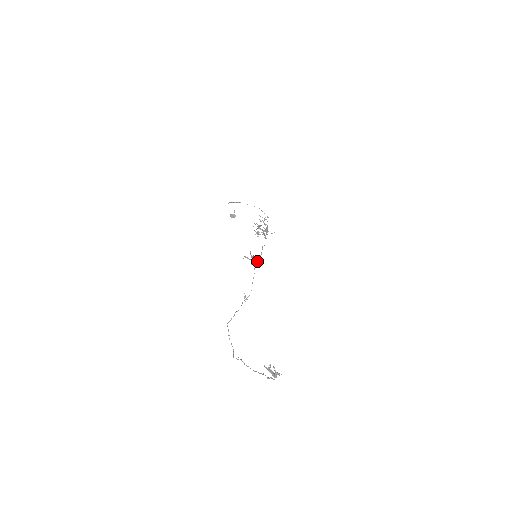
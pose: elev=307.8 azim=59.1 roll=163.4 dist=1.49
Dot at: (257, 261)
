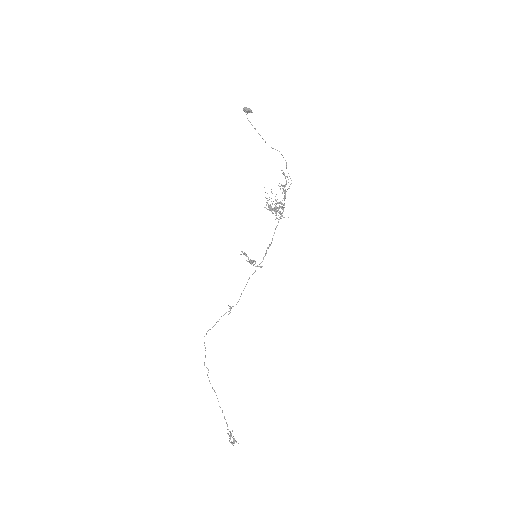
Dot at: (255, 271)
